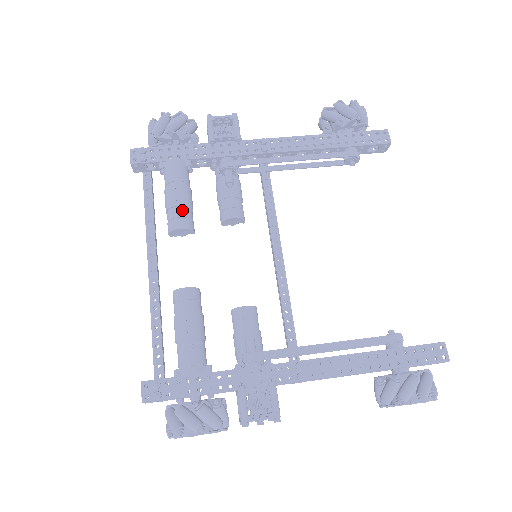
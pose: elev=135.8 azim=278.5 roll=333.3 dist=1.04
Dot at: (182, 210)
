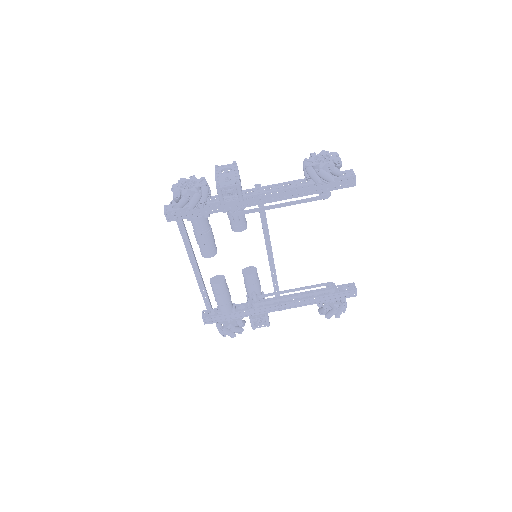
Dot at: (209, 248)
